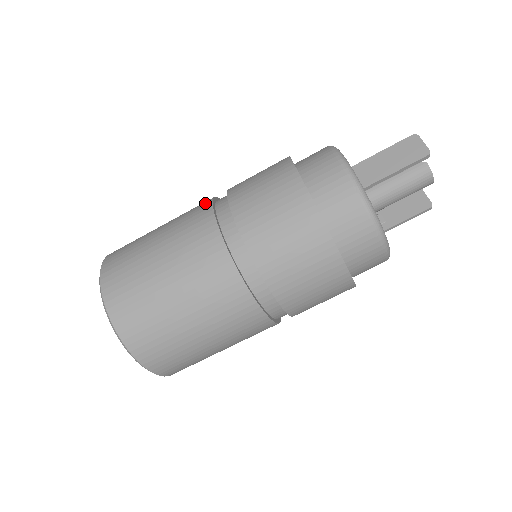
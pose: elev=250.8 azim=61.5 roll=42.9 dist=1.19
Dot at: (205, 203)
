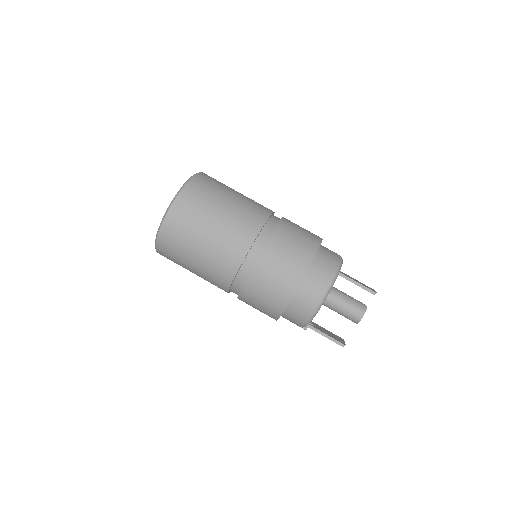
Dot at: occluded
